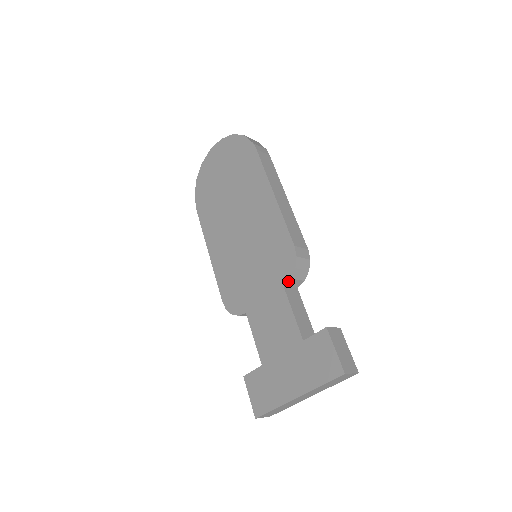
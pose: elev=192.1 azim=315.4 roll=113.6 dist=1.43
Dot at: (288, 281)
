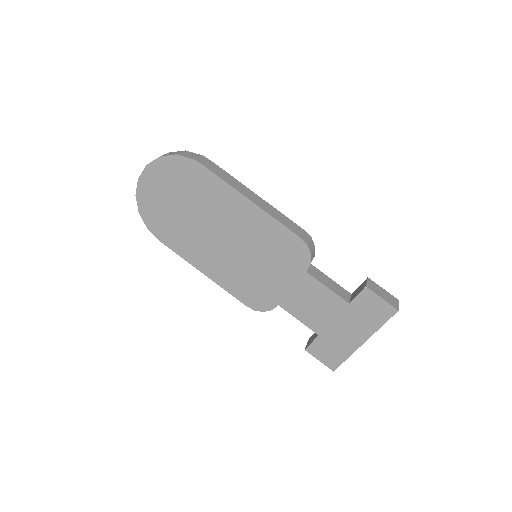
Dot at: occluded
